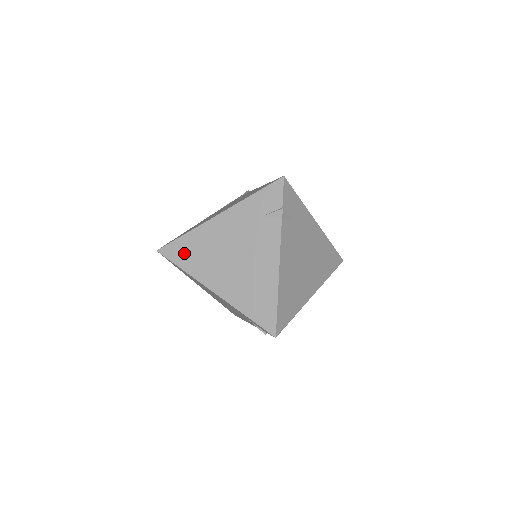
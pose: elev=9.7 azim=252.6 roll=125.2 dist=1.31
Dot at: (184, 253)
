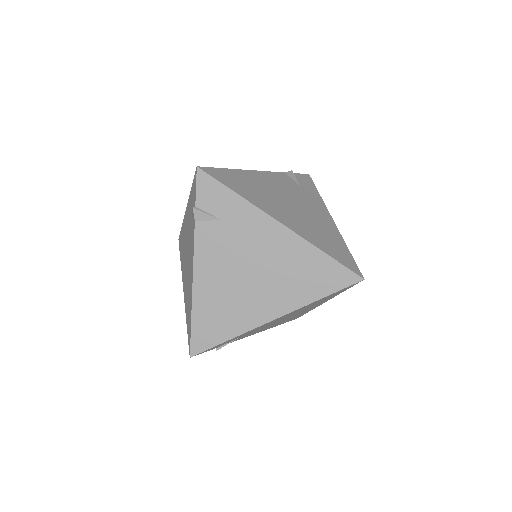
Dot at: (181, 245)
